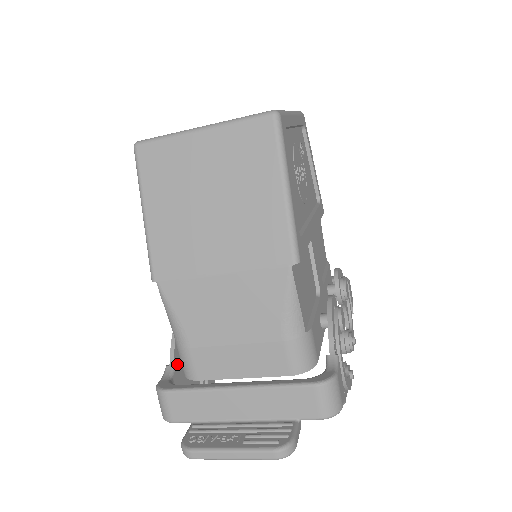
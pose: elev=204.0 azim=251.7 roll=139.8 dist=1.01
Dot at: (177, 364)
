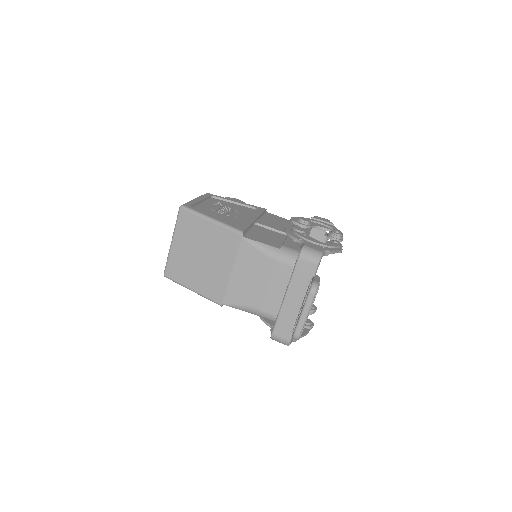
Dot at: occluded
